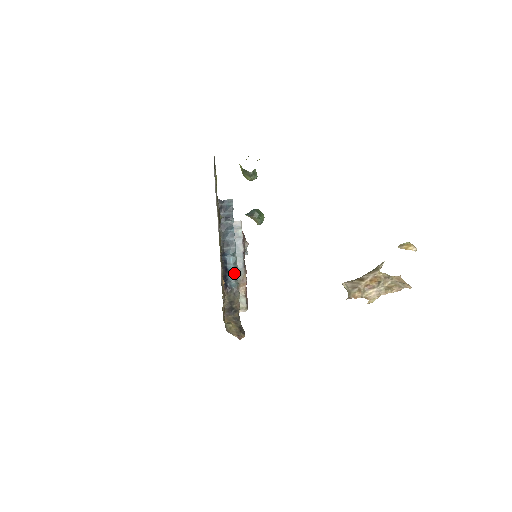
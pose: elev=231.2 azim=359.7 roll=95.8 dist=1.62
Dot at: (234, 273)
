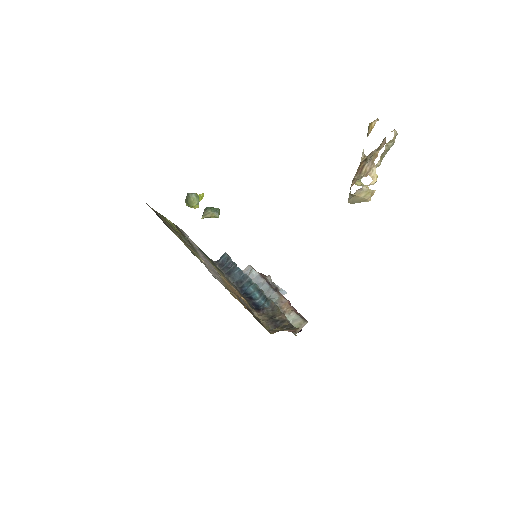
Dot at: (261, 296)
